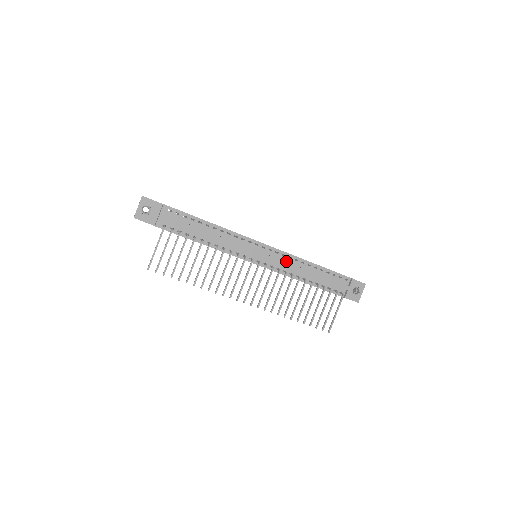
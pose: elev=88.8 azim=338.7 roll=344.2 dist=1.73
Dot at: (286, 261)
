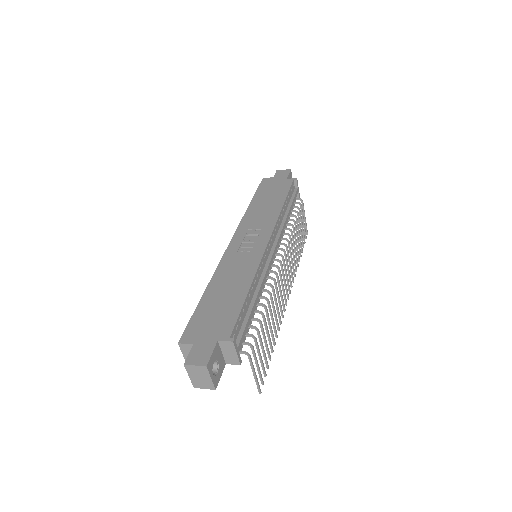
Dot at: (278, 230)
